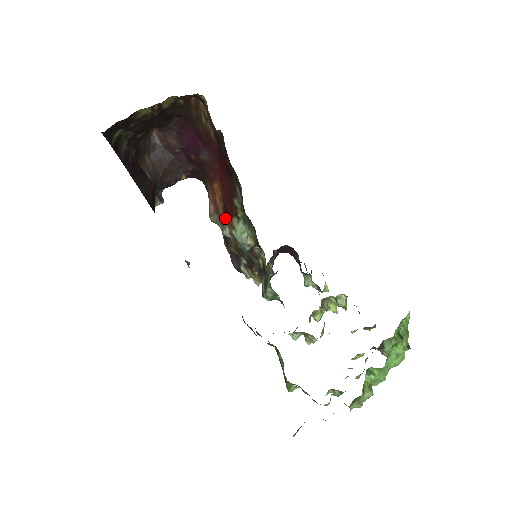
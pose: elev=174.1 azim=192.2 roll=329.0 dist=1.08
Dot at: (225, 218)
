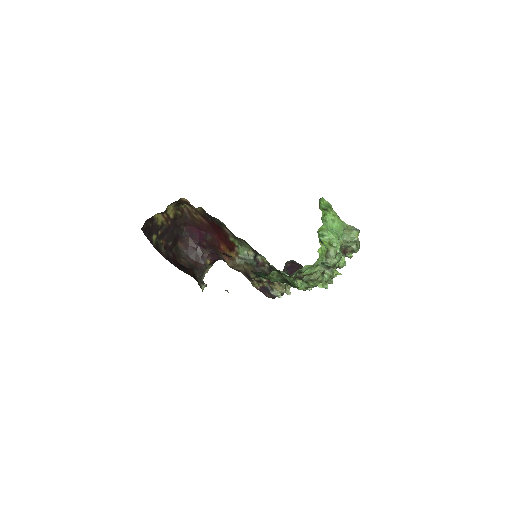
Dot at: (232, 254)
